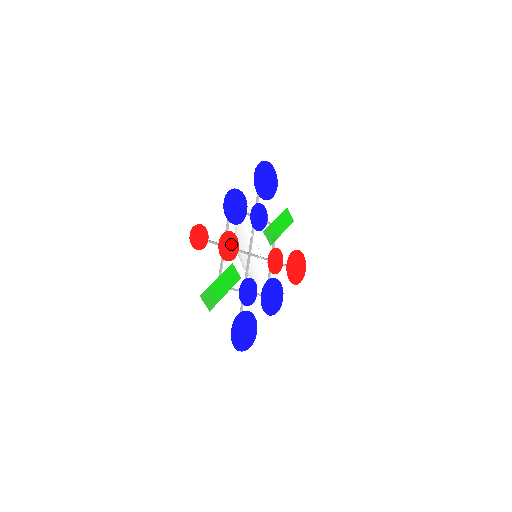
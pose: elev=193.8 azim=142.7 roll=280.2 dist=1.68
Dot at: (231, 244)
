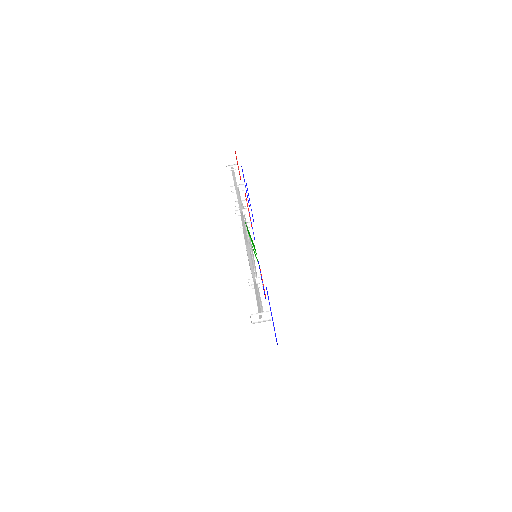
Dot at: occluded
